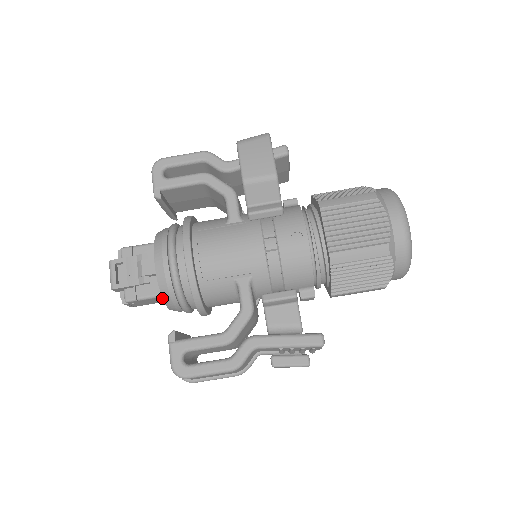
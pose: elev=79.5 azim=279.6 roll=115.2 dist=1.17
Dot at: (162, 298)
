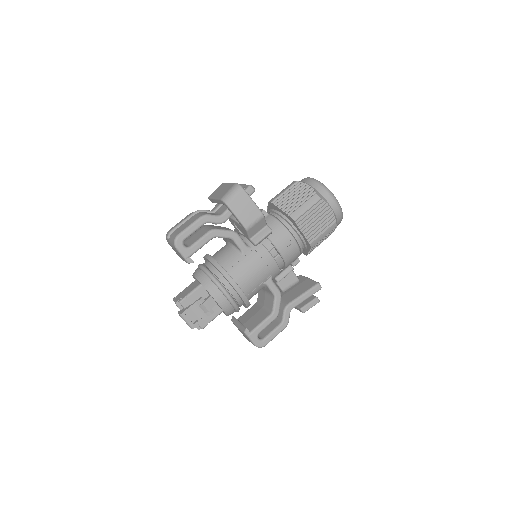
Dot at: occluded
